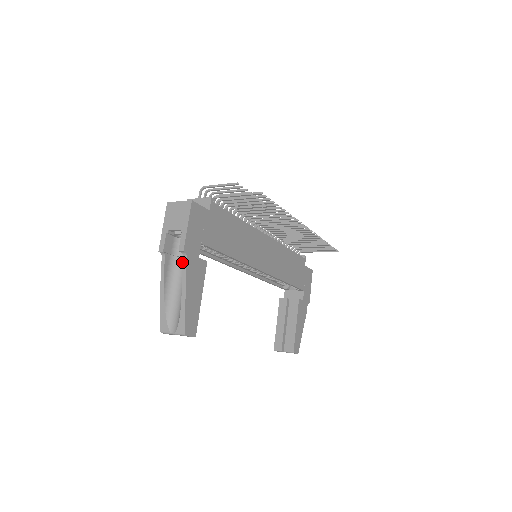
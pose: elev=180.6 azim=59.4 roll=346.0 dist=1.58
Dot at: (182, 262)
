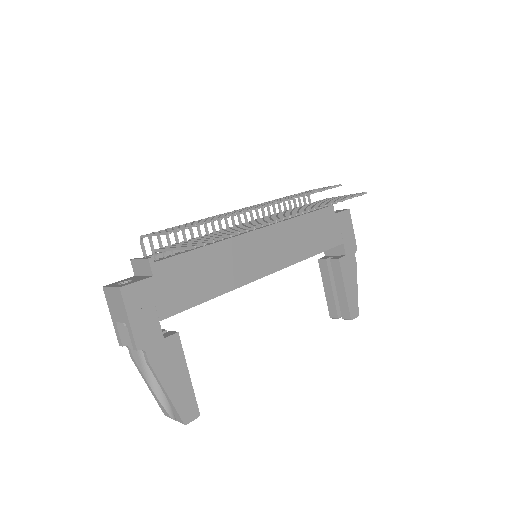
Dot at: occluded
